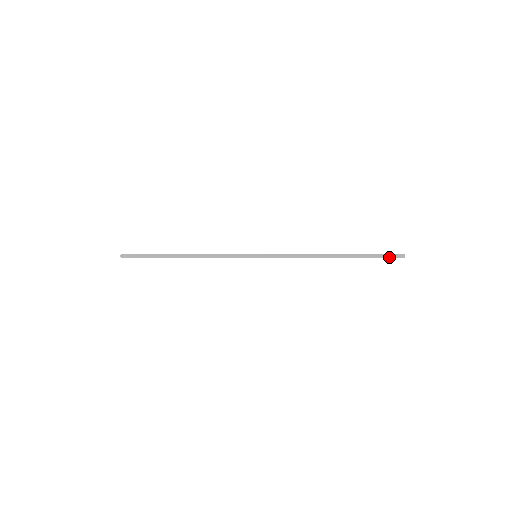
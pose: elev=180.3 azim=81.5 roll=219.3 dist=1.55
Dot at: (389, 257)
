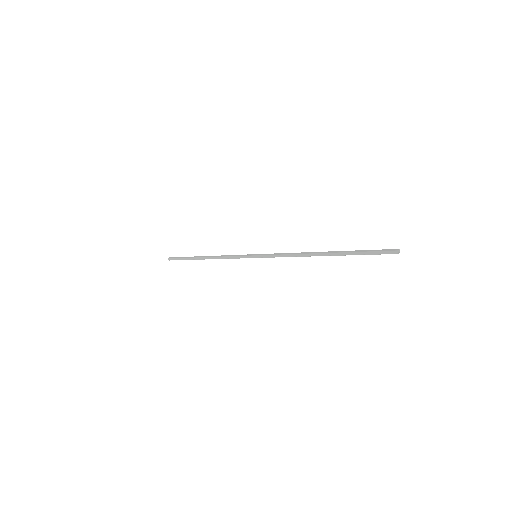
Dot at: (380, 253)
